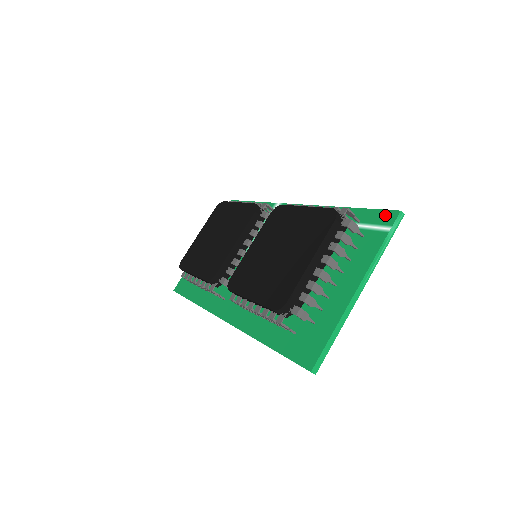
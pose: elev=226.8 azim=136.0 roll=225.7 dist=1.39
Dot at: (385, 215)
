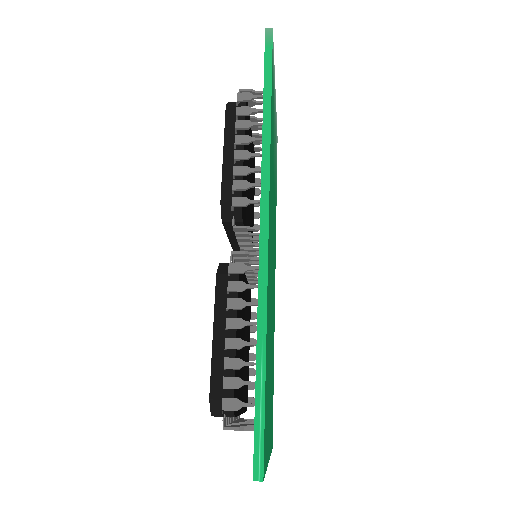
Dot at: occluded
